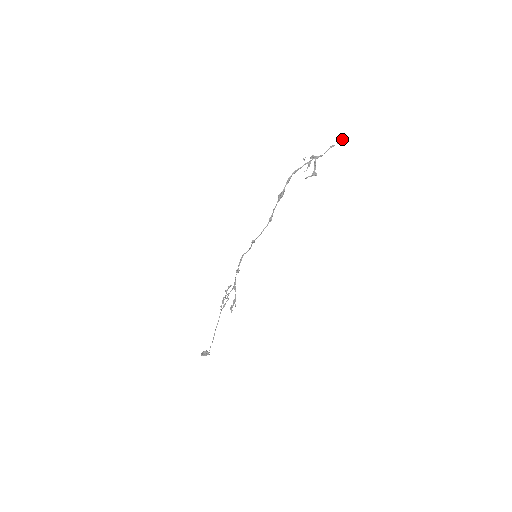
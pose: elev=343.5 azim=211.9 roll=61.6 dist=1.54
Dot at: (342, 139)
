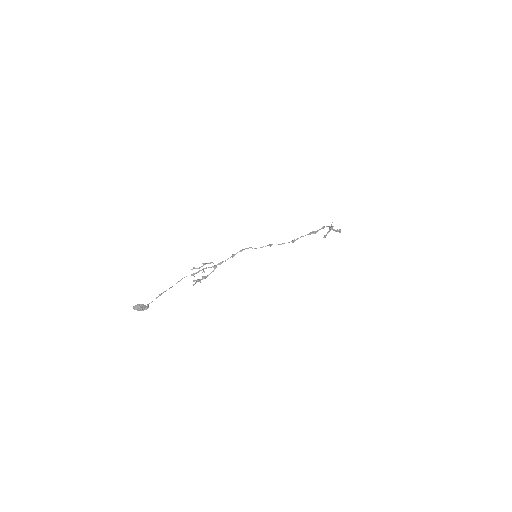
Dot at: occluded
